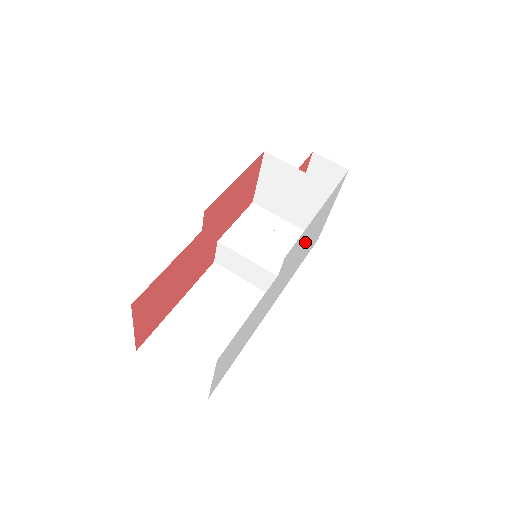
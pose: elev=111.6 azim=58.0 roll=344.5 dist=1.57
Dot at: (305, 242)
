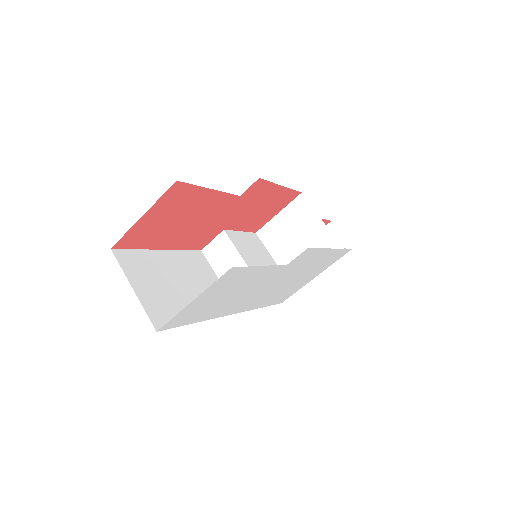
Dot at: (299, 273)
